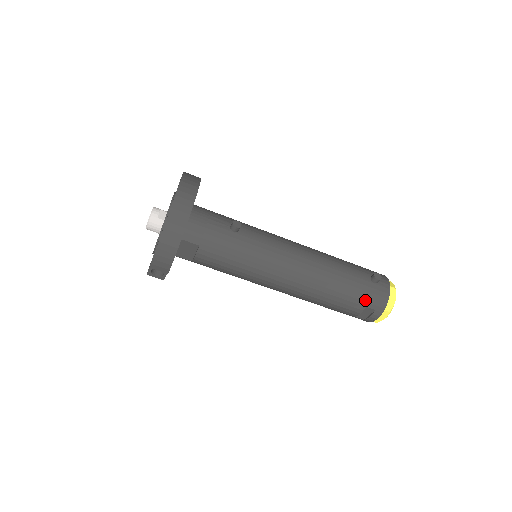
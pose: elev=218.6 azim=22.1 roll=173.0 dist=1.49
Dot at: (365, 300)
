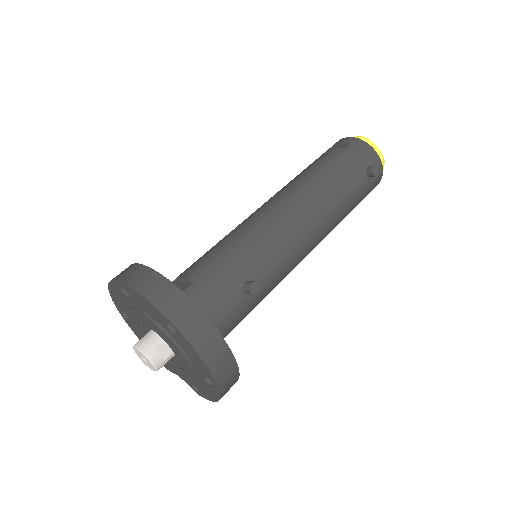
Dot at: (364, 197)
